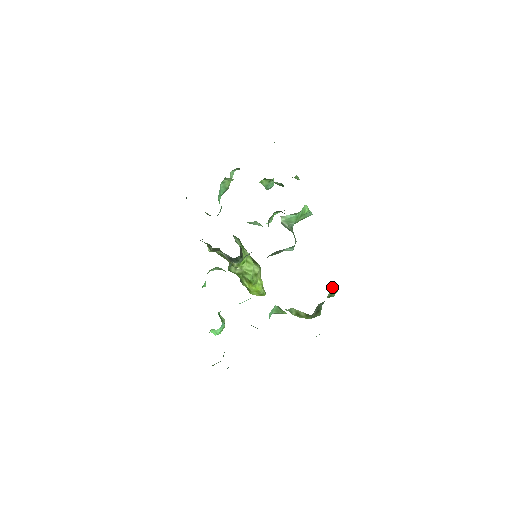
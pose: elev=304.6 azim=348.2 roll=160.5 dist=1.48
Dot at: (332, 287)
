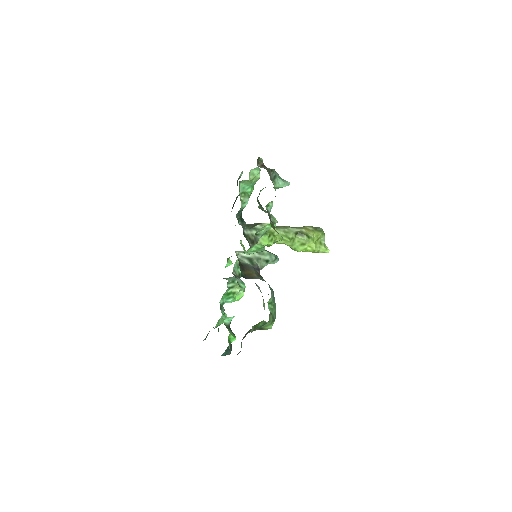
Dot at: (262, 321)
